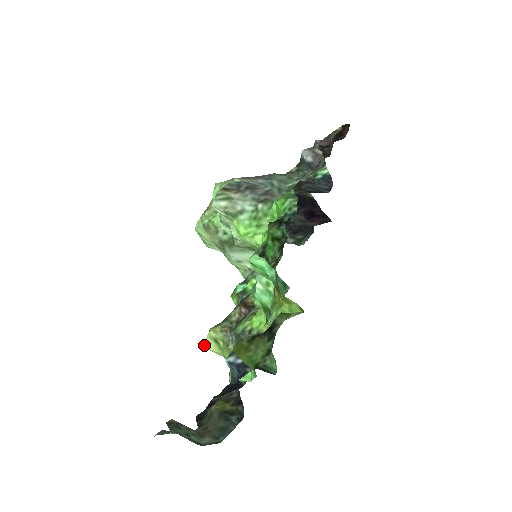
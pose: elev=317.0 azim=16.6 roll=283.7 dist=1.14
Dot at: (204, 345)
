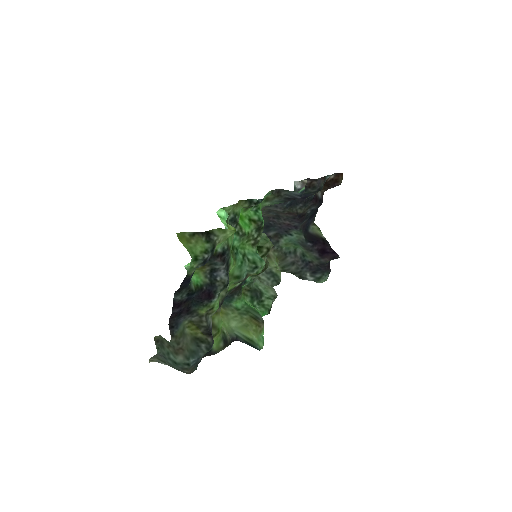
Dot at: occluded
